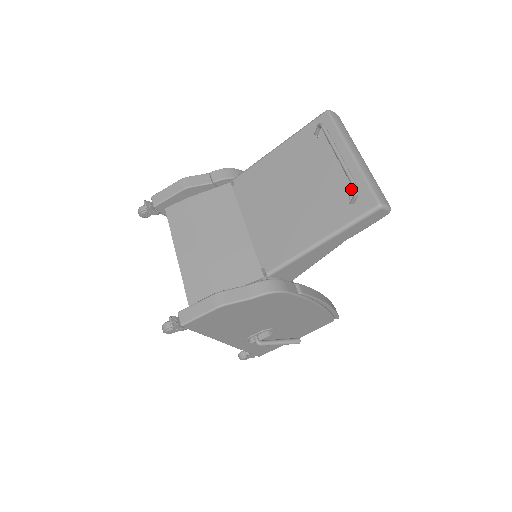
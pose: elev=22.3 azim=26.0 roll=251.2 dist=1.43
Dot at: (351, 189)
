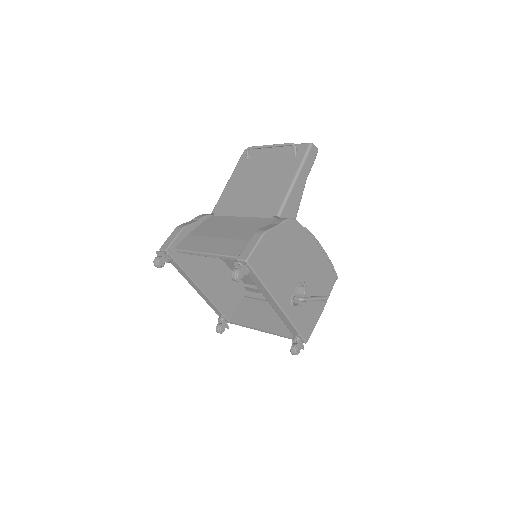
Dot at: (290, 152)
